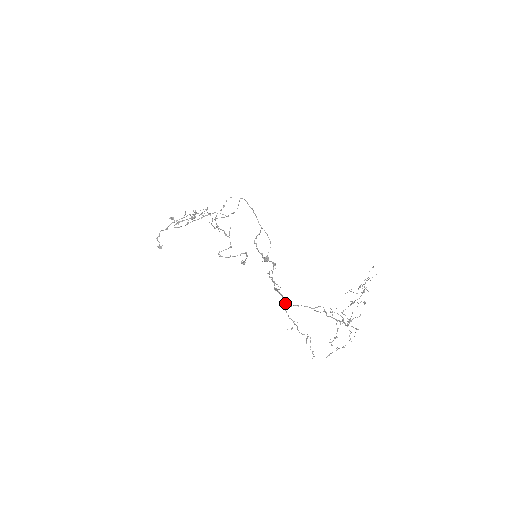
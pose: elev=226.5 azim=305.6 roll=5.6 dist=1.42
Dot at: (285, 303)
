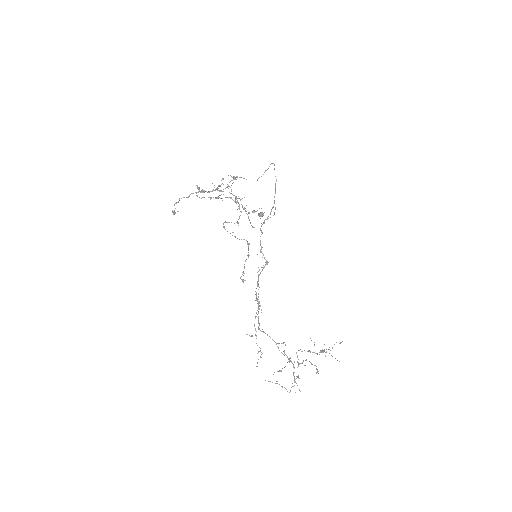
Dot at: (258, 323)
